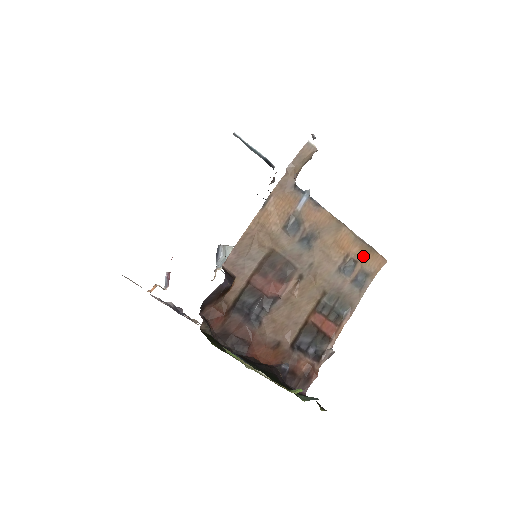
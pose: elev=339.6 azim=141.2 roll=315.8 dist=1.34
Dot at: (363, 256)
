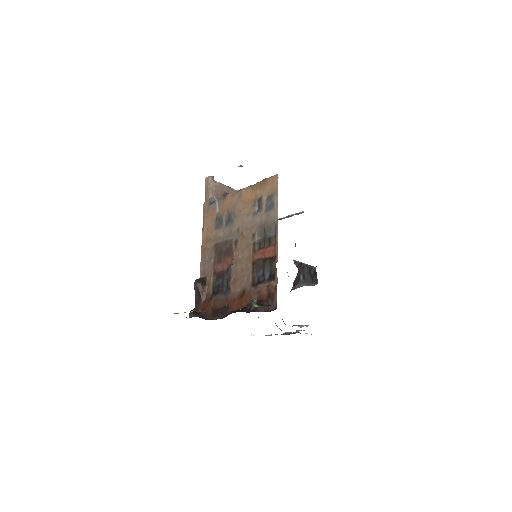
Dot at: (263, 190)
